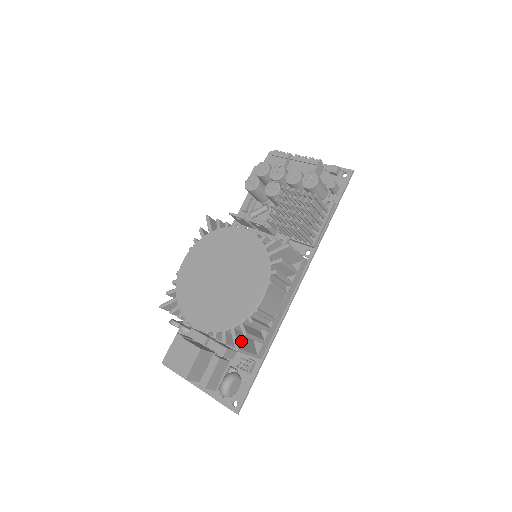
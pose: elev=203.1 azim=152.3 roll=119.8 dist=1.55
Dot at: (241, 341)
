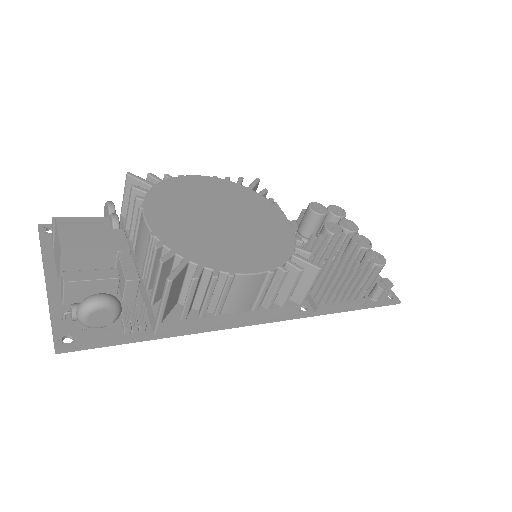
Dot at: (177, 283)
